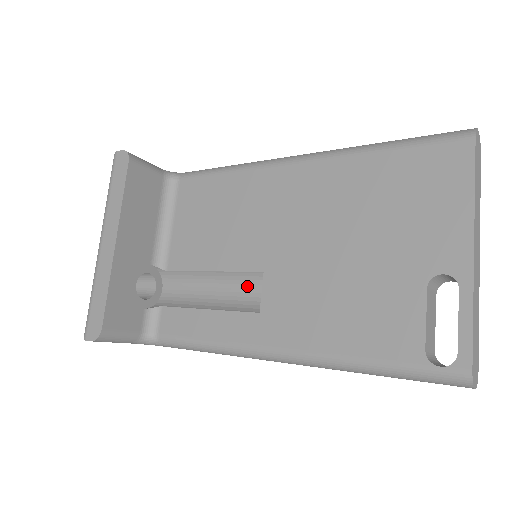
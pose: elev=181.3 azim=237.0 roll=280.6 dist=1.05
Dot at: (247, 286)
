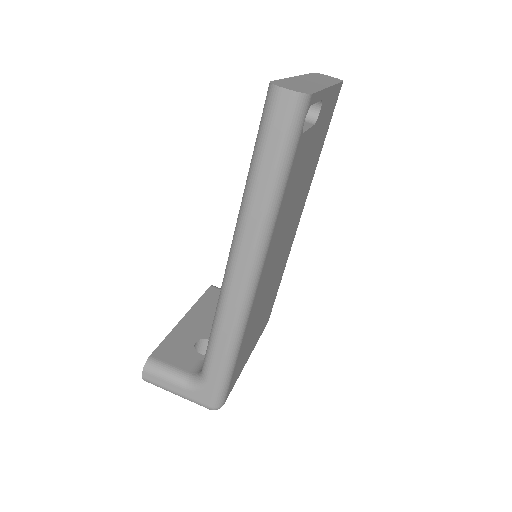
Dot at: occluded
